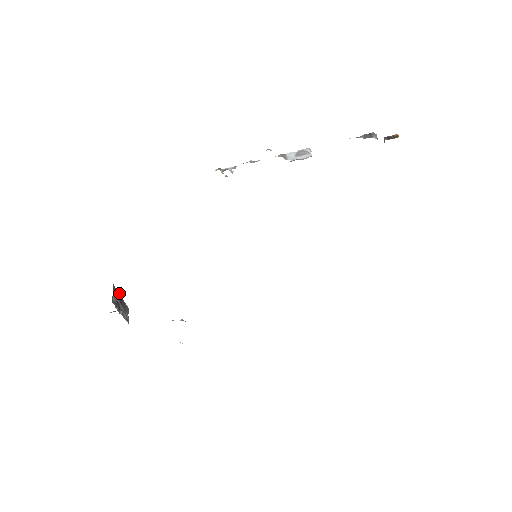
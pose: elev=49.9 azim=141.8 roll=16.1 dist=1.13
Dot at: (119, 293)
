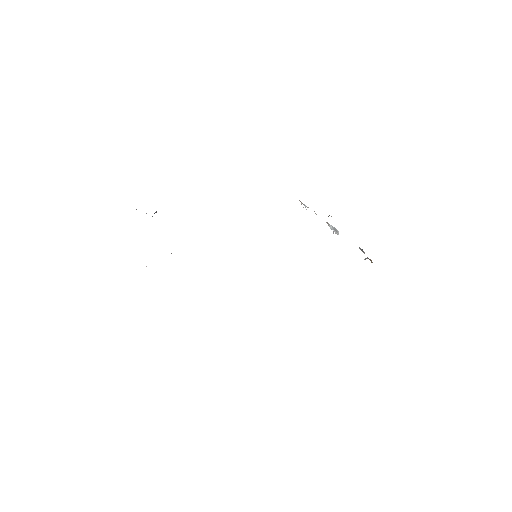
Dot at: occluded
